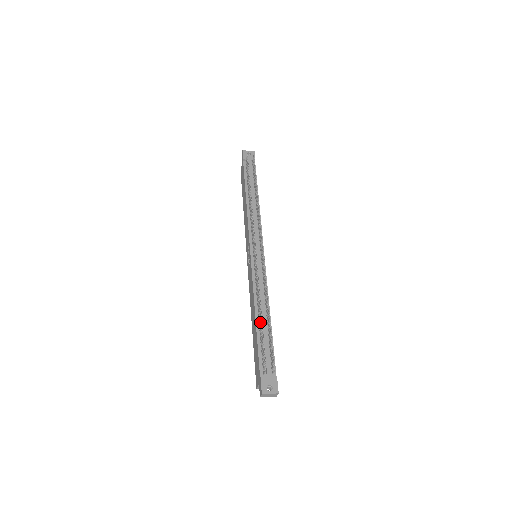
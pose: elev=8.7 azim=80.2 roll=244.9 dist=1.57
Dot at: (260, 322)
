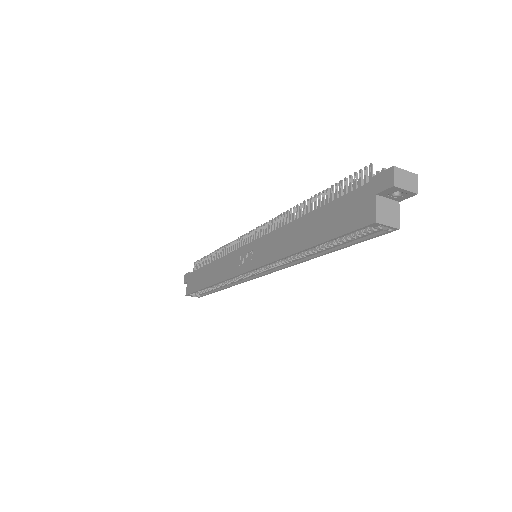
Dot at: (316, 206)
